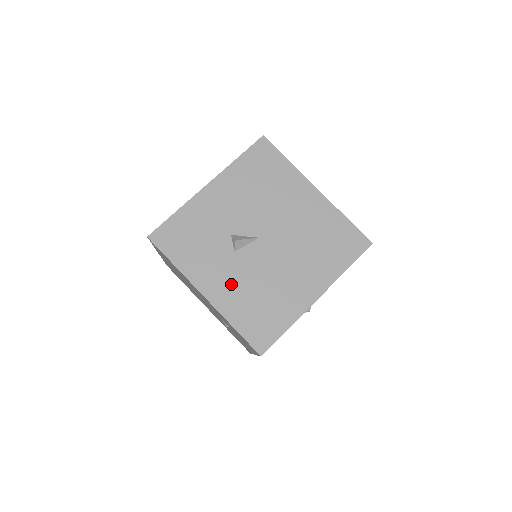
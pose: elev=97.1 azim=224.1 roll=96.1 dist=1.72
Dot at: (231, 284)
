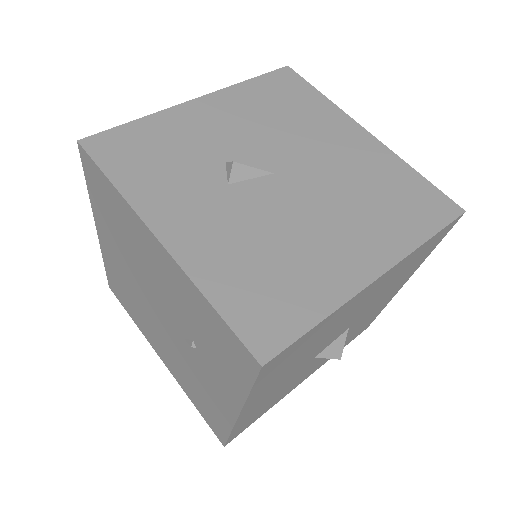
Dot at: (215, 229)
